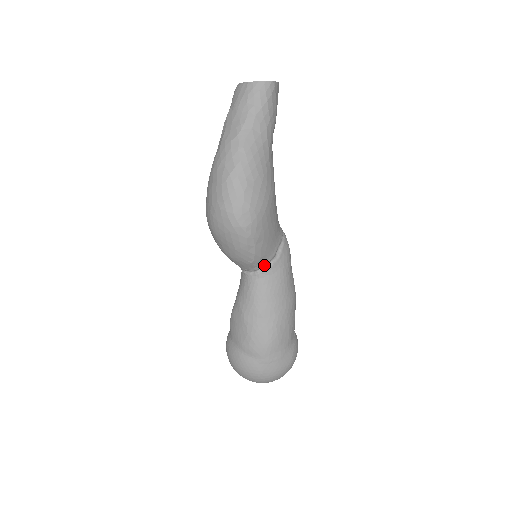
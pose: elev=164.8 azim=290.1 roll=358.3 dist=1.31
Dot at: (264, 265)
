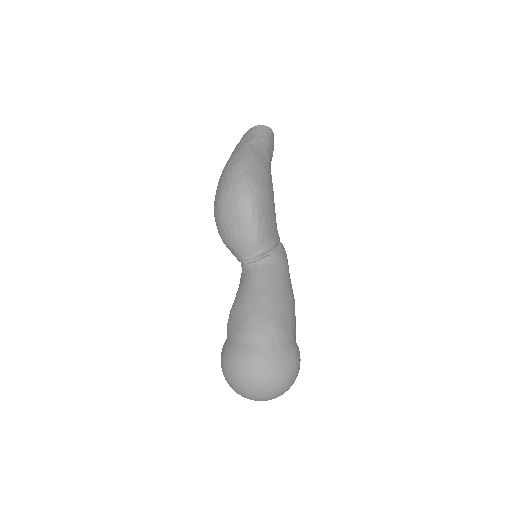
Dot at: (265, 251)
